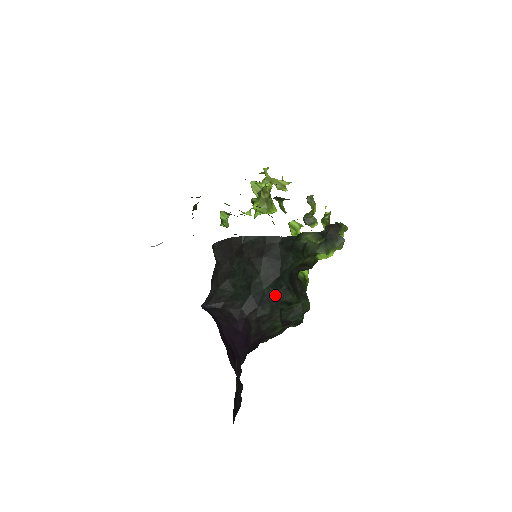
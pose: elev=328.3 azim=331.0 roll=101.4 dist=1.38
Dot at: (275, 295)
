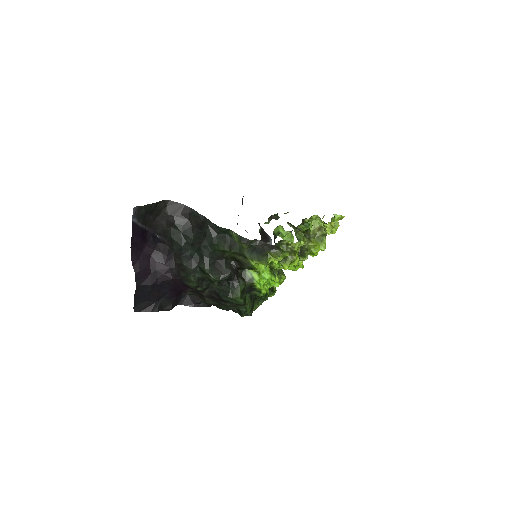
Dot at: (195, 258)
